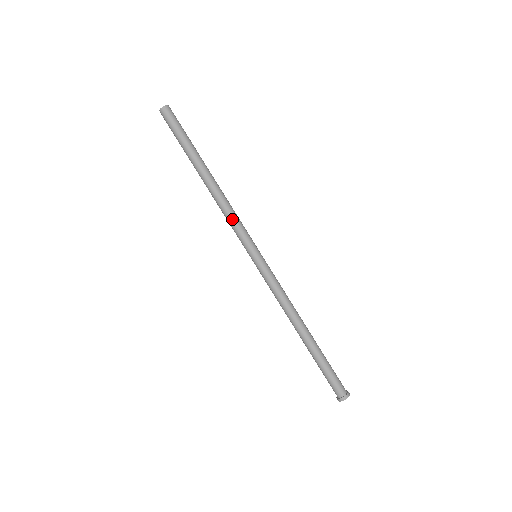
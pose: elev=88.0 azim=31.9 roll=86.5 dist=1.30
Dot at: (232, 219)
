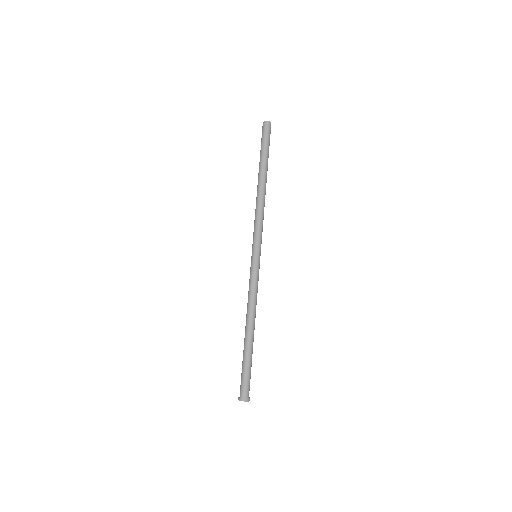
Dot at: (258, 220)
